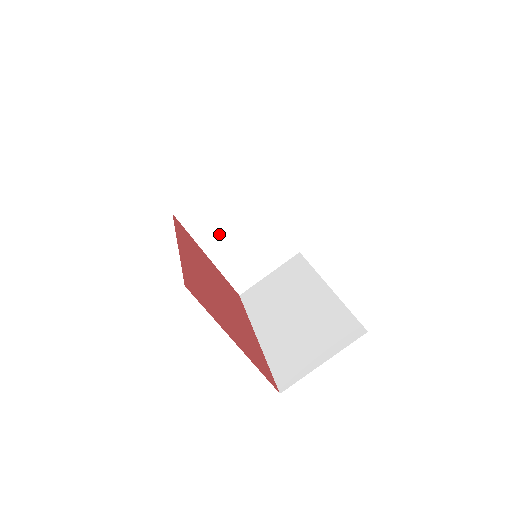
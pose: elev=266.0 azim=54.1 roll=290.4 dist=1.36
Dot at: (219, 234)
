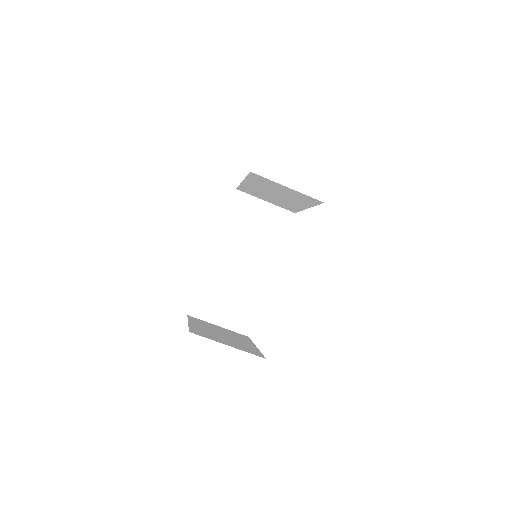
Dot at: (264, 187)
